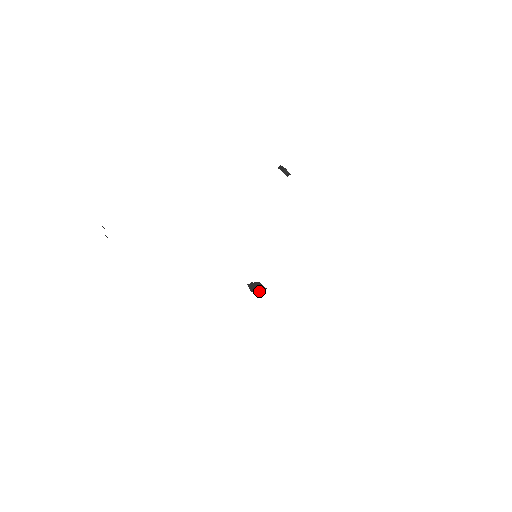
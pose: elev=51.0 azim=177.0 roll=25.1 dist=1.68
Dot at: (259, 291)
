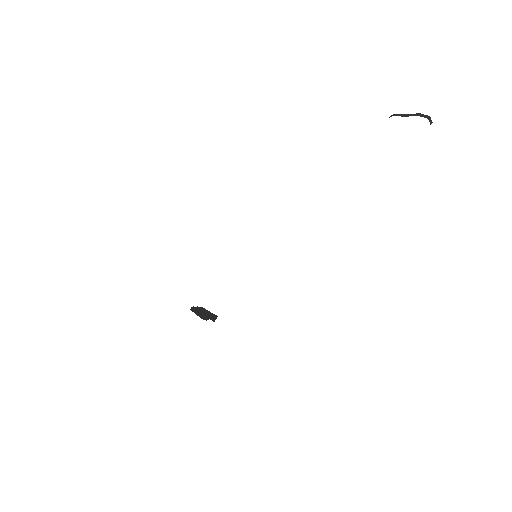
Dot at: (212, 319)
